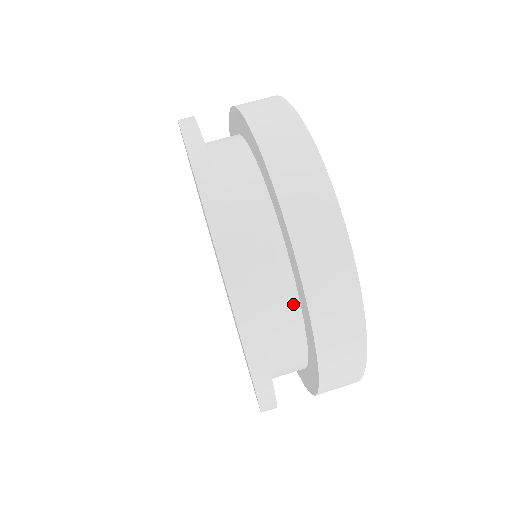
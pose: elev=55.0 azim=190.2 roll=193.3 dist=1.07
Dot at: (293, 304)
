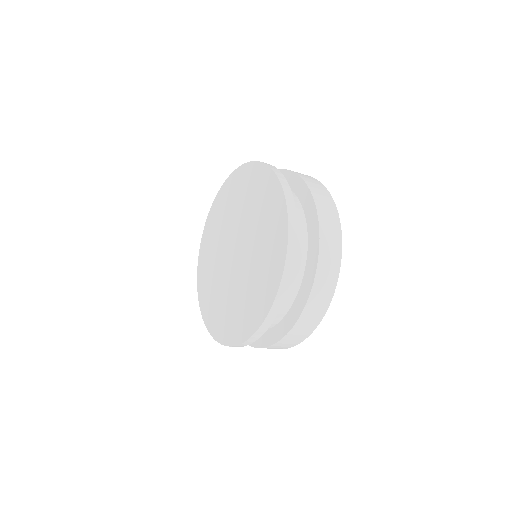
Dot at: (304, 248)
